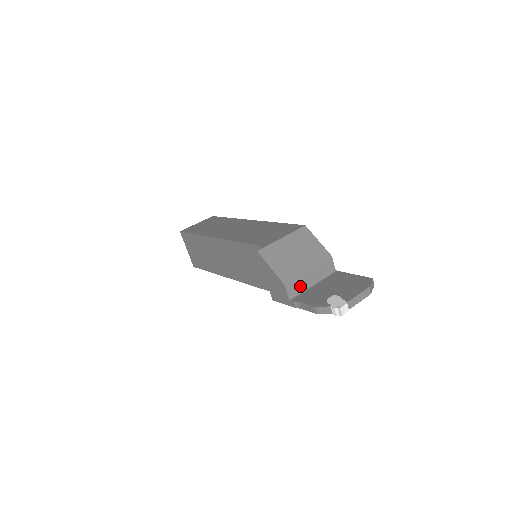
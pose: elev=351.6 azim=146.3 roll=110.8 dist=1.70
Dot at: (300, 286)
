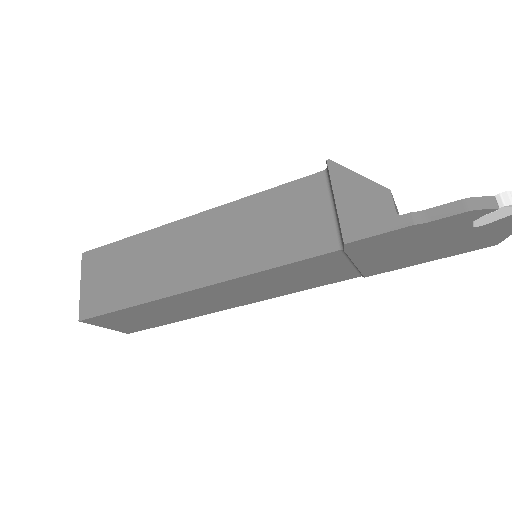
Dot at: occluded
